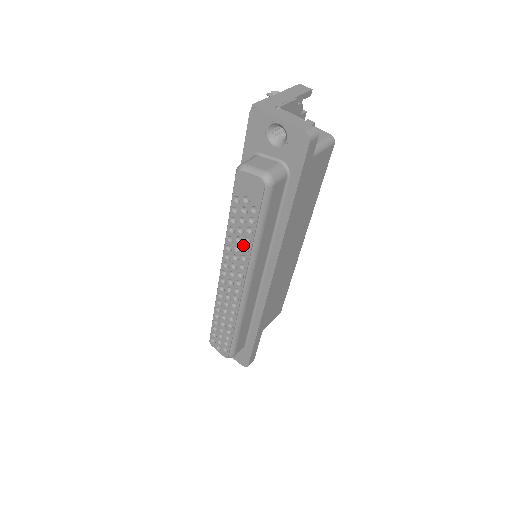
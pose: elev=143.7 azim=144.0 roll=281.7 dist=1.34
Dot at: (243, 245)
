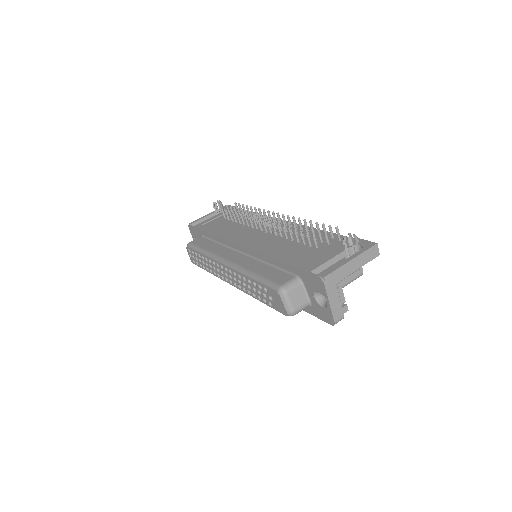
Dot at: (249, 290)
